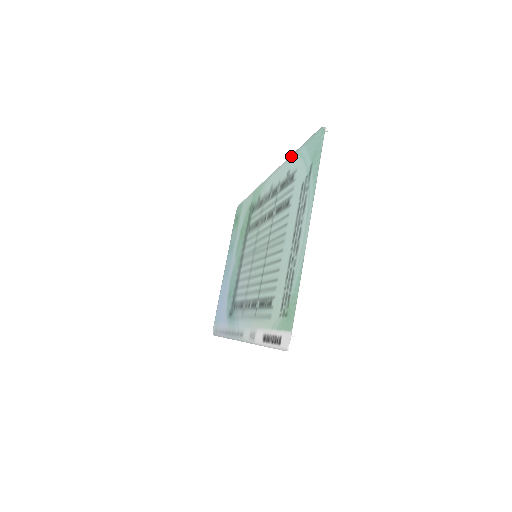
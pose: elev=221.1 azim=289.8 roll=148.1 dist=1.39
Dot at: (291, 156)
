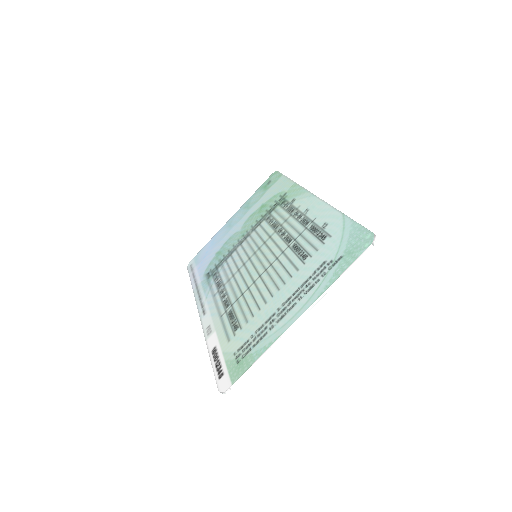
Dot at: (338, 211)
